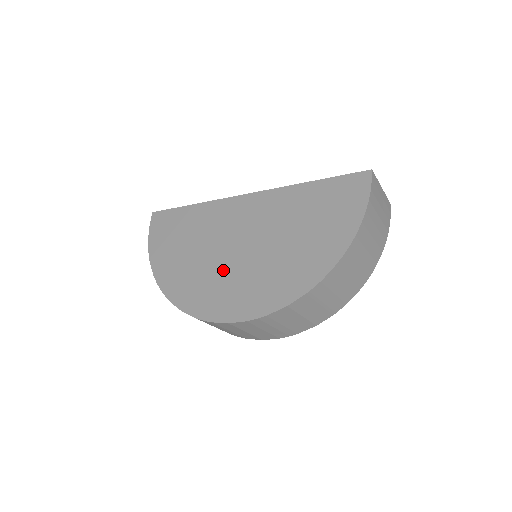
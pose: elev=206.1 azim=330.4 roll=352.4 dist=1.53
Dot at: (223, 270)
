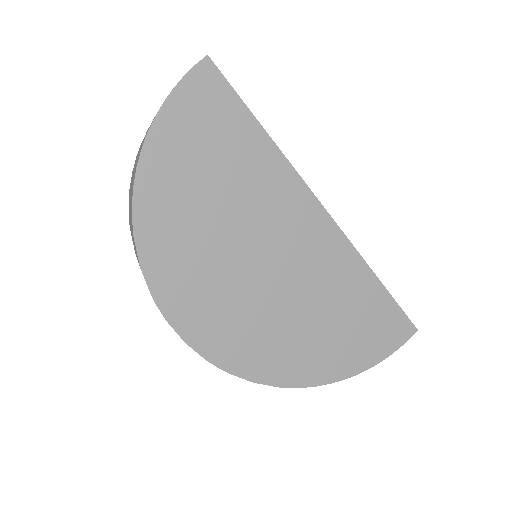
Dot at: (229, 274)
